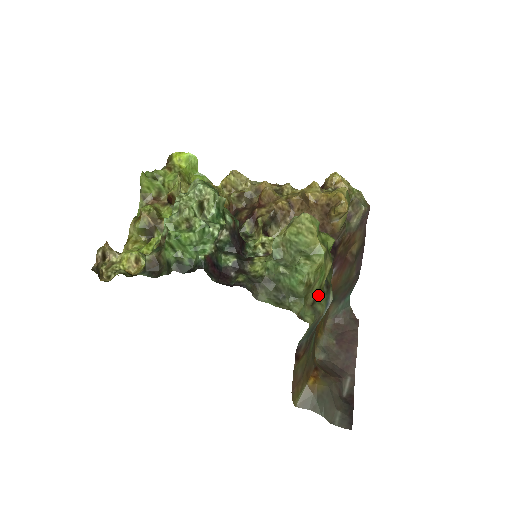
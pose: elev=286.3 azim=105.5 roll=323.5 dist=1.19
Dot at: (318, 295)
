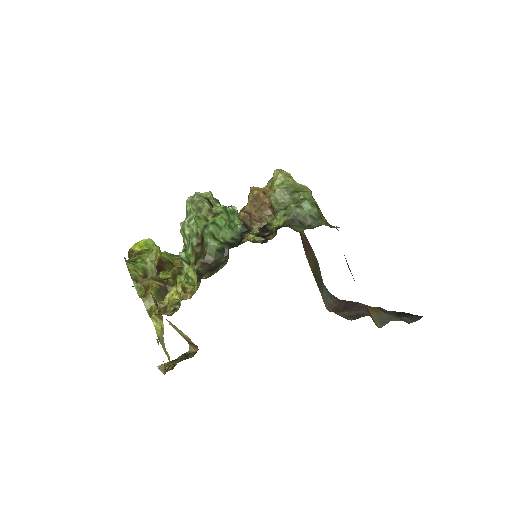
Dot at: occluded
